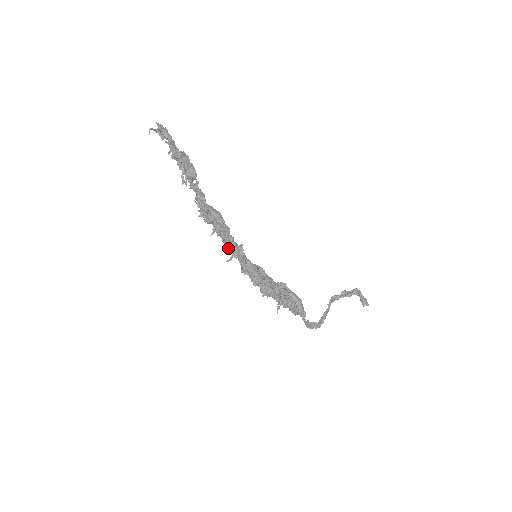
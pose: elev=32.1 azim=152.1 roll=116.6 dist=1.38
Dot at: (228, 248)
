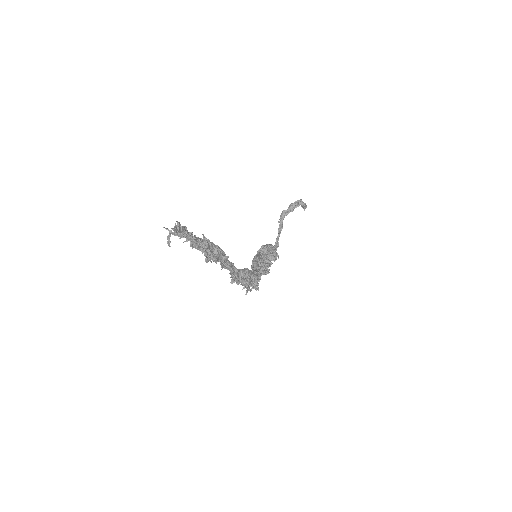
Dot at: occluded
